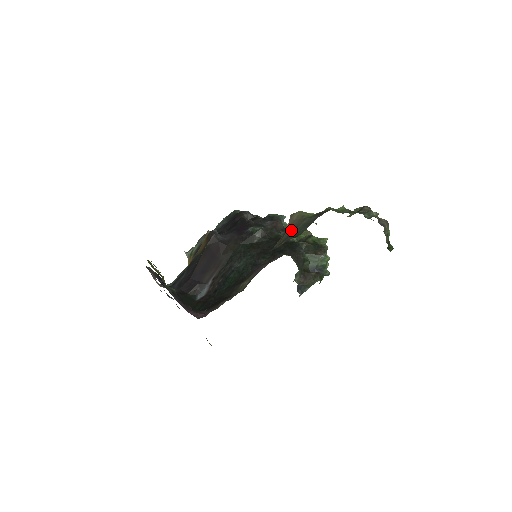
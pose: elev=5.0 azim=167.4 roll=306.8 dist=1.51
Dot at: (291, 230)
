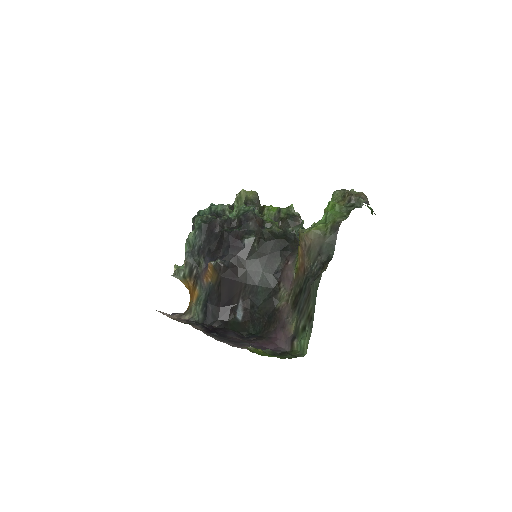
Dot at: (317, 250)
